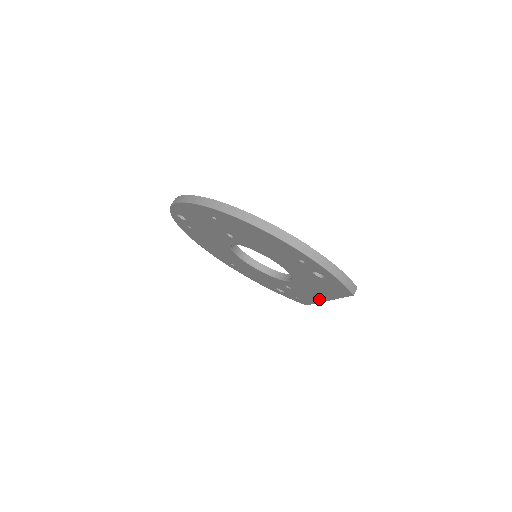
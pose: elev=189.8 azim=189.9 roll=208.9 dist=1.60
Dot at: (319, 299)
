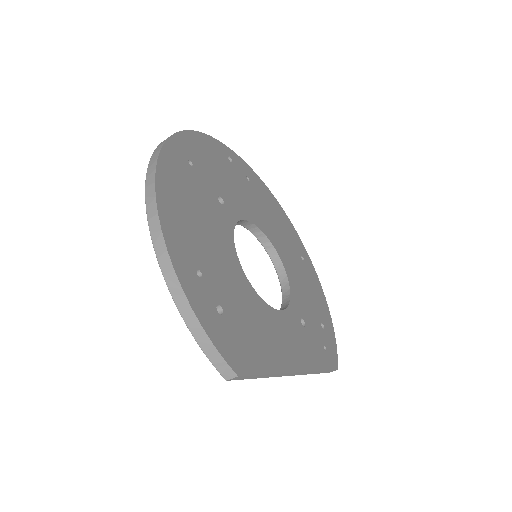
Dot at: occluded
